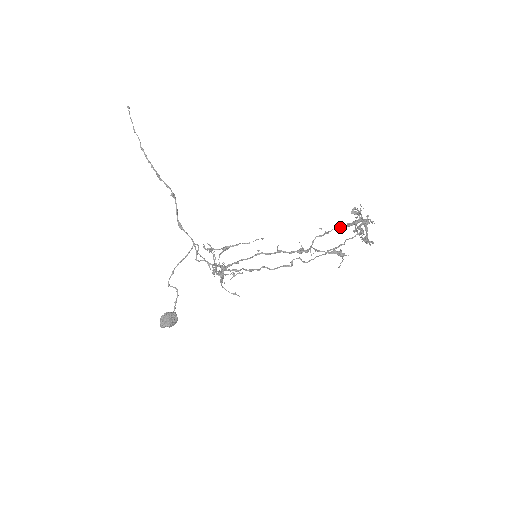
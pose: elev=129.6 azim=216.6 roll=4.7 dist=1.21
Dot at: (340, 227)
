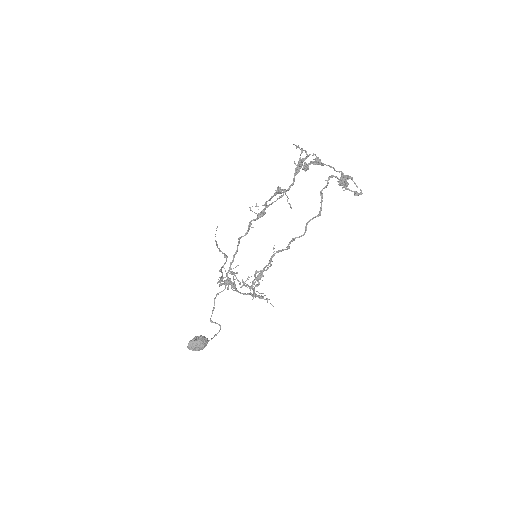
Dot at: (293, 179)
